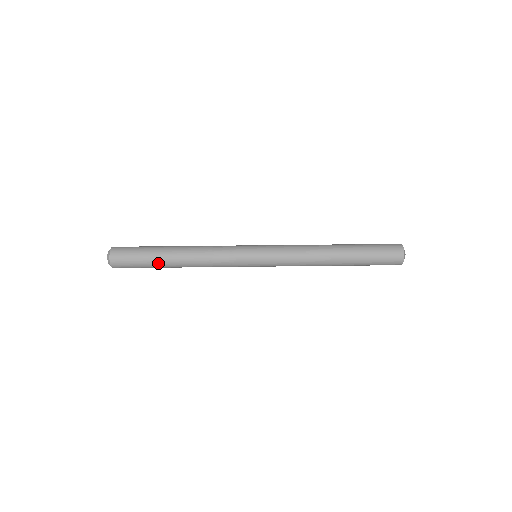
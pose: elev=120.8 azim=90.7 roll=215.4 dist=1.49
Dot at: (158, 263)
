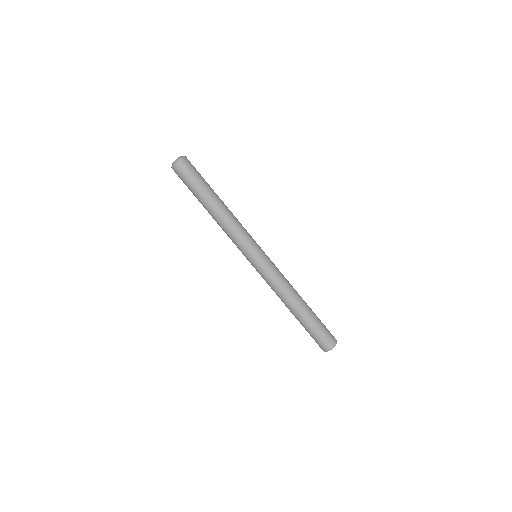
Dot at: (200, 196)
